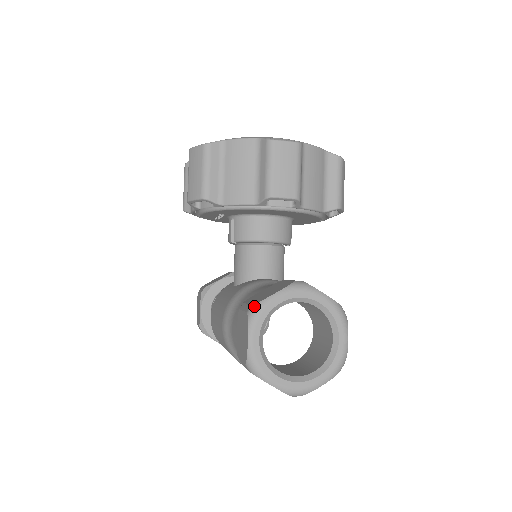
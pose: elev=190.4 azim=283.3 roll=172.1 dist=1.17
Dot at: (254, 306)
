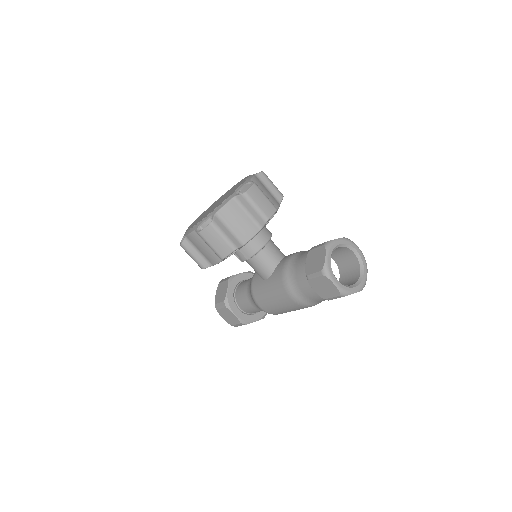
Dot at: (324, 270)
